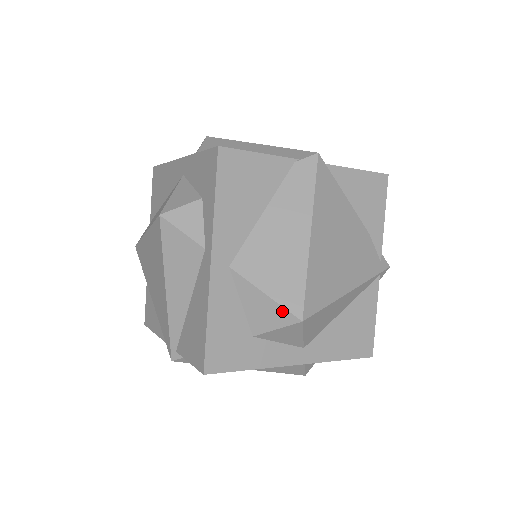
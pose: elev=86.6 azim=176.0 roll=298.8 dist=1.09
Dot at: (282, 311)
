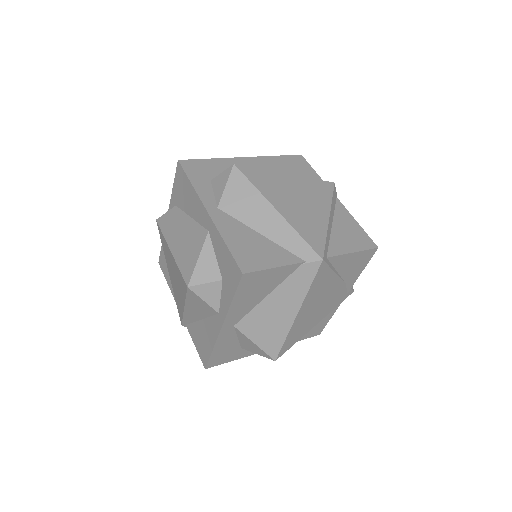
Dot at: (264, 353)
